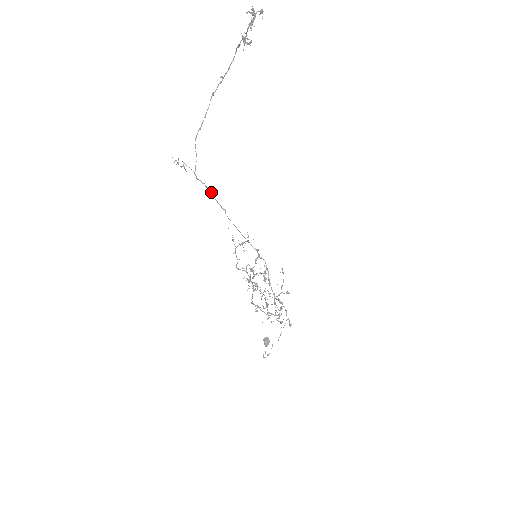
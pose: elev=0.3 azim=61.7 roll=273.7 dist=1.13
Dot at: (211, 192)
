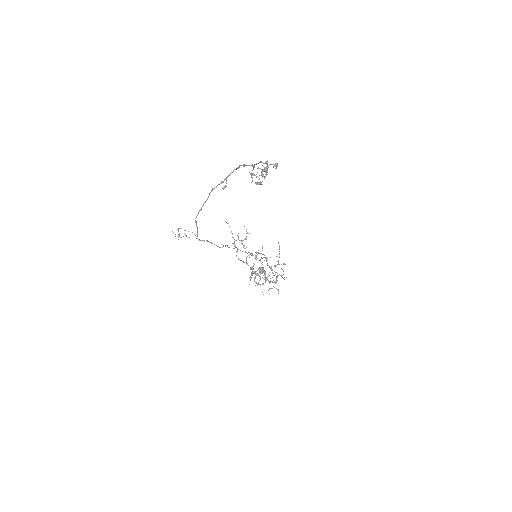
Dot at: (214, 244)
